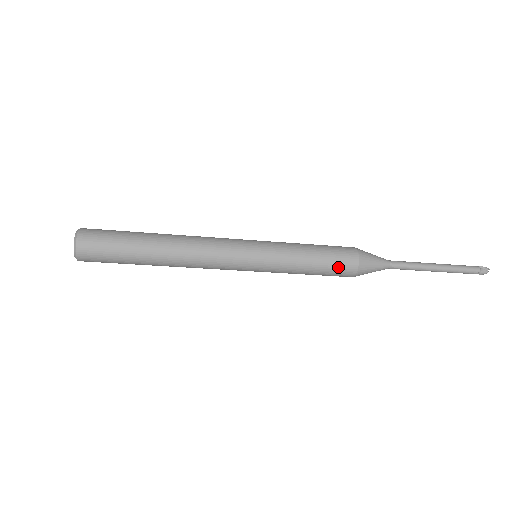
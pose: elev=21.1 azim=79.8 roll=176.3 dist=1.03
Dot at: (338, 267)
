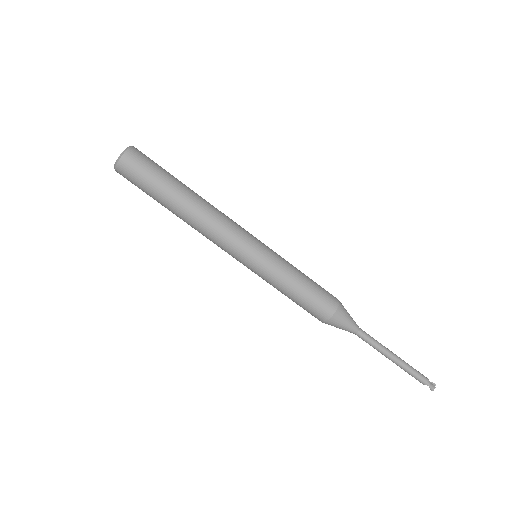
Dot at: (323, 294)
